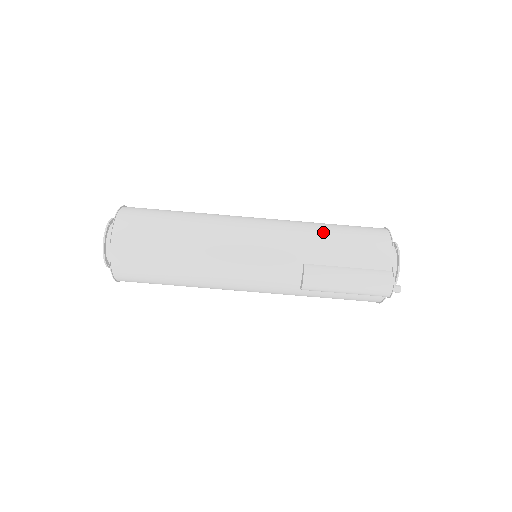
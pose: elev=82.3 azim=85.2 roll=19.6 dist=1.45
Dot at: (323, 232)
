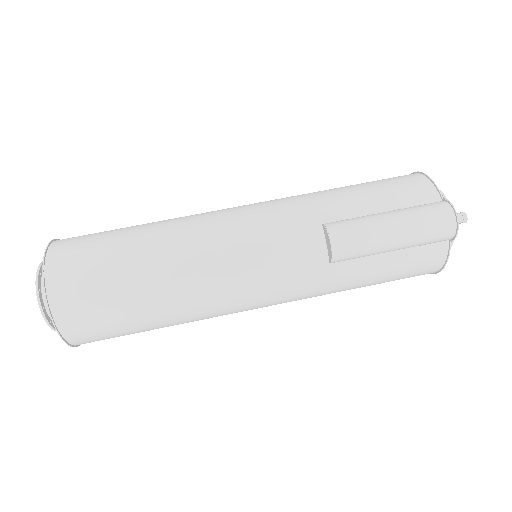
Dot at: (332, 190)
